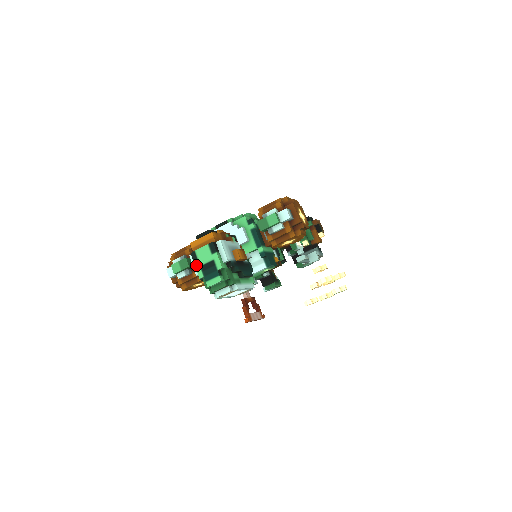
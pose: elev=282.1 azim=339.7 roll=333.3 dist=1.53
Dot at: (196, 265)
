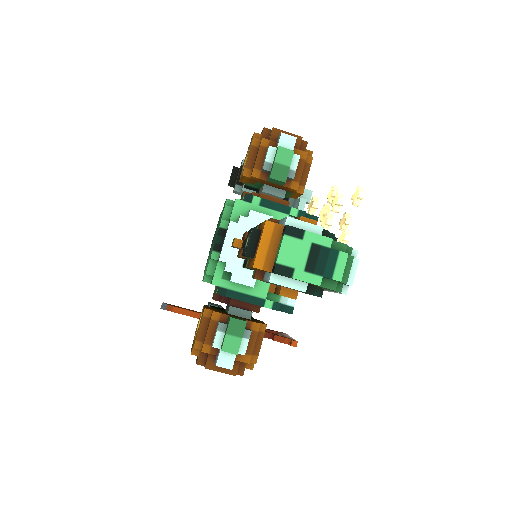
Dot at: (297, 277)
